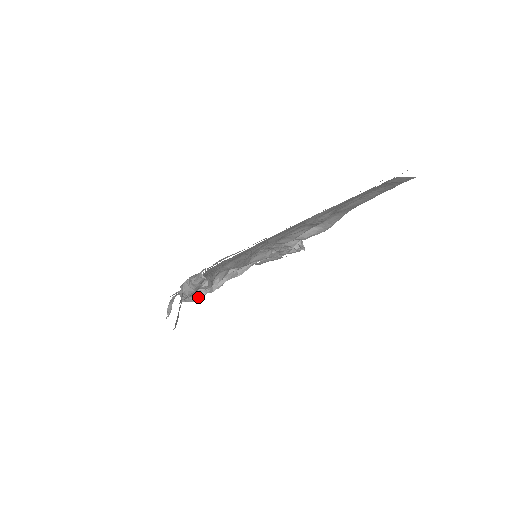
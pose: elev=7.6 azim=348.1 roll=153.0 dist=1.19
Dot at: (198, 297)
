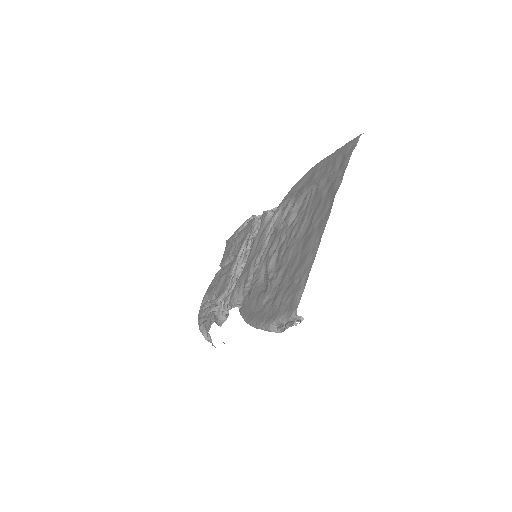
Dot at: (225, 313)
